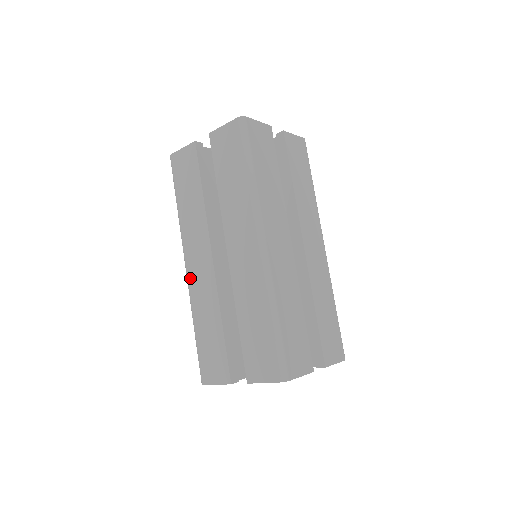
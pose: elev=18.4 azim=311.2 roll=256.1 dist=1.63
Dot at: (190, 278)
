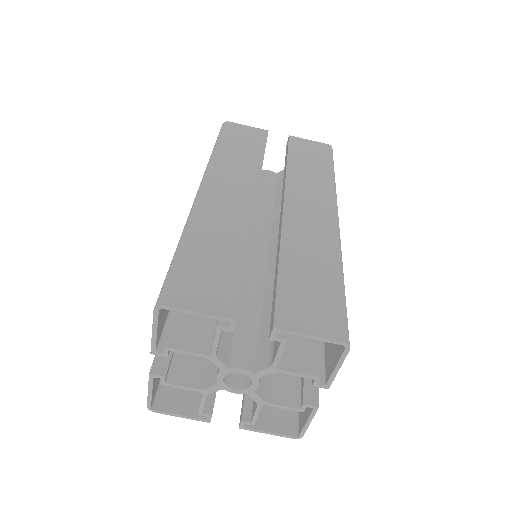
Dot at: (207, 197)
